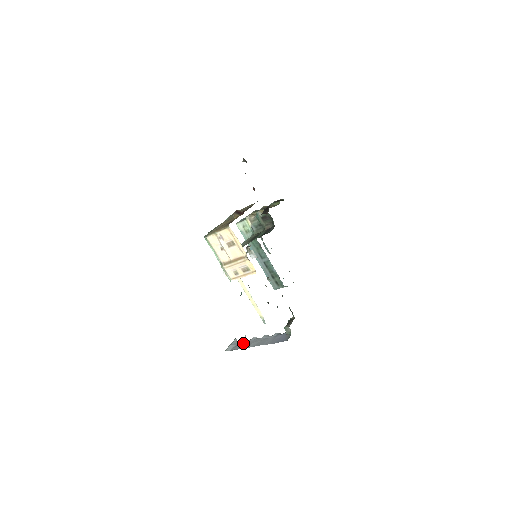
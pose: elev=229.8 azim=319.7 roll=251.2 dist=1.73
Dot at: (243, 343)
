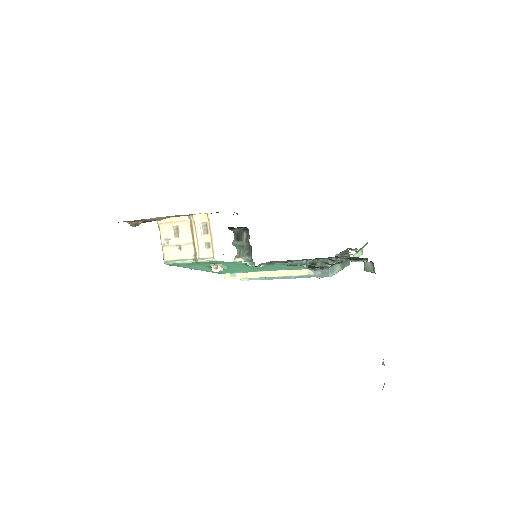
Dot at: occluded
